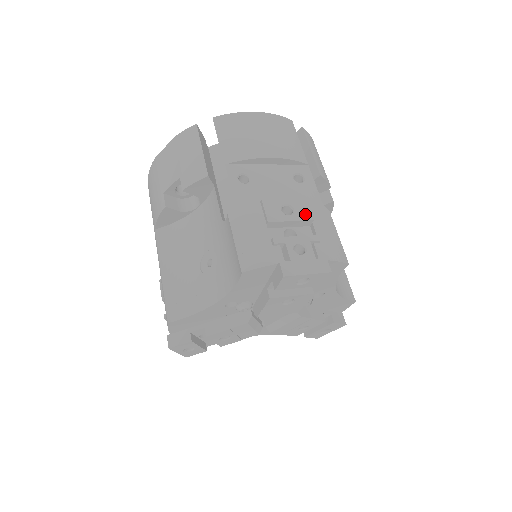
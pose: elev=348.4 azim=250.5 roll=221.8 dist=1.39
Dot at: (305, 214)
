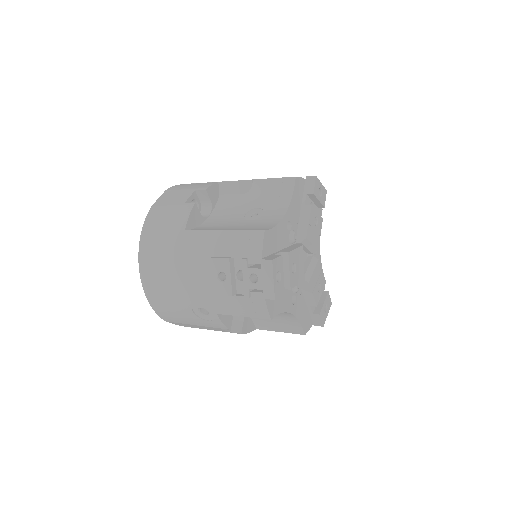
Dot at: occluded
